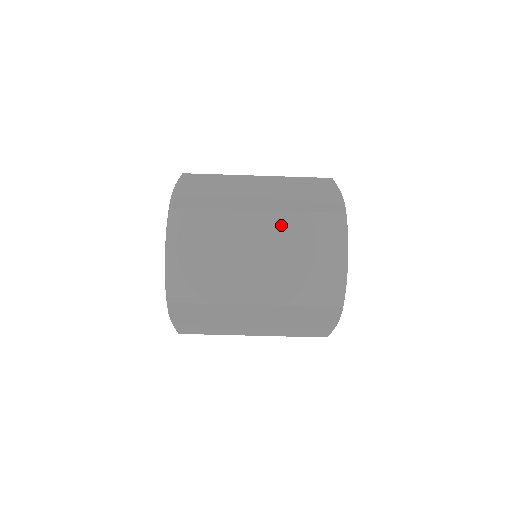
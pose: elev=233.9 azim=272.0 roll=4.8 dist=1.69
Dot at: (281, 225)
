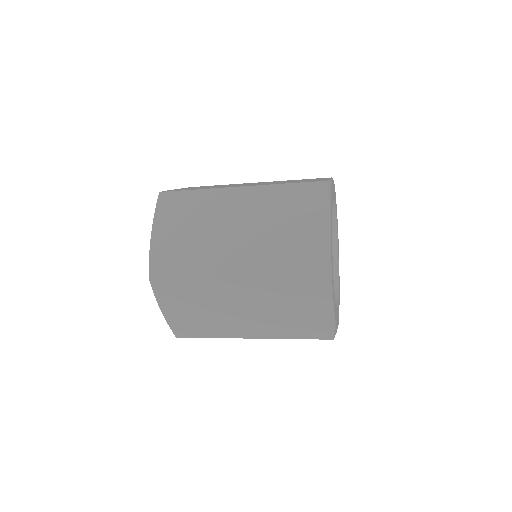
Dot at: occluded
